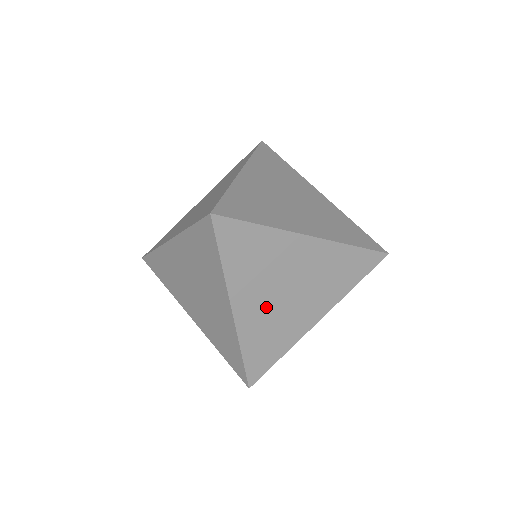
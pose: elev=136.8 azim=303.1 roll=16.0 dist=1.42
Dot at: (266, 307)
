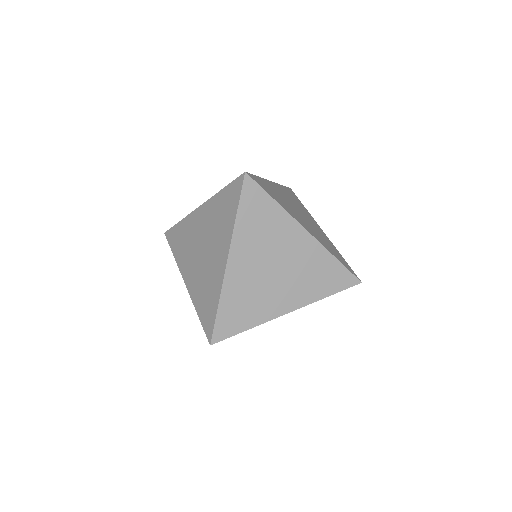
Dot at: (254, 273)
